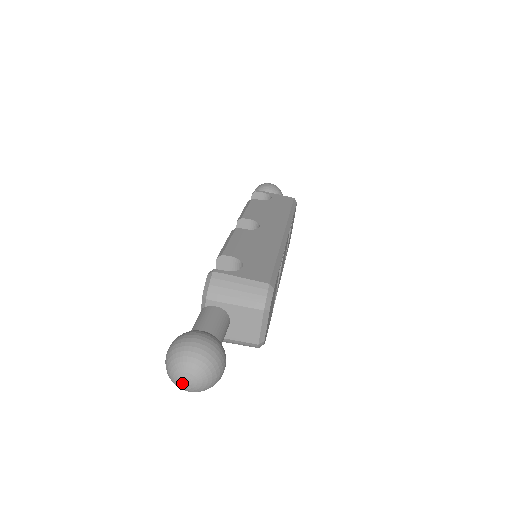
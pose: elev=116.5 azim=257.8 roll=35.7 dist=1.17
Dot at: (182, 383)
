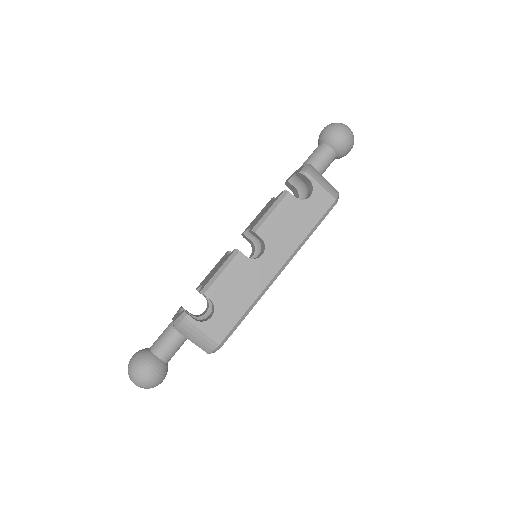
Dot at: occluded
